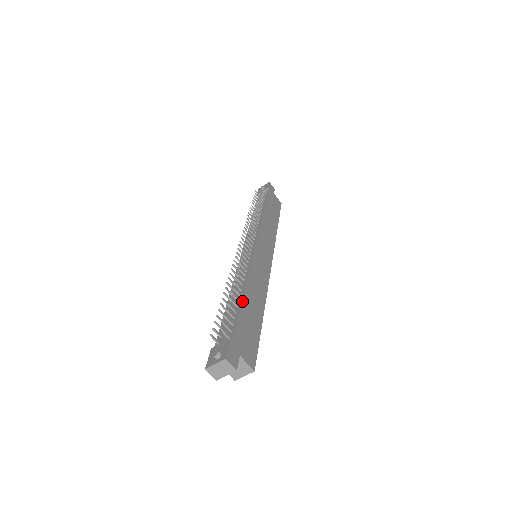
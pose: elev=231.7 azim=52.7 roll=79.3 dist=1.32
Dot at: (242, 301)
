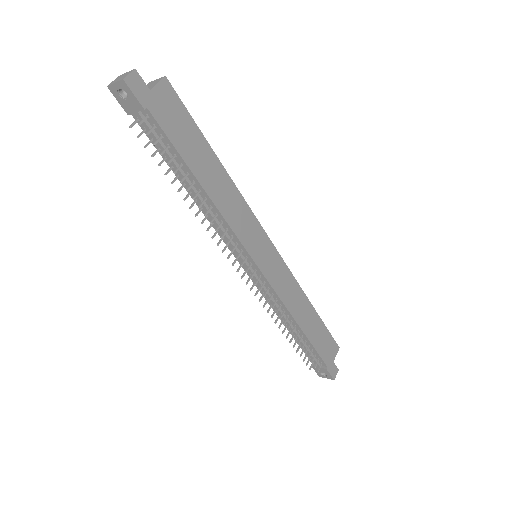
Dot at: (308, 339)
